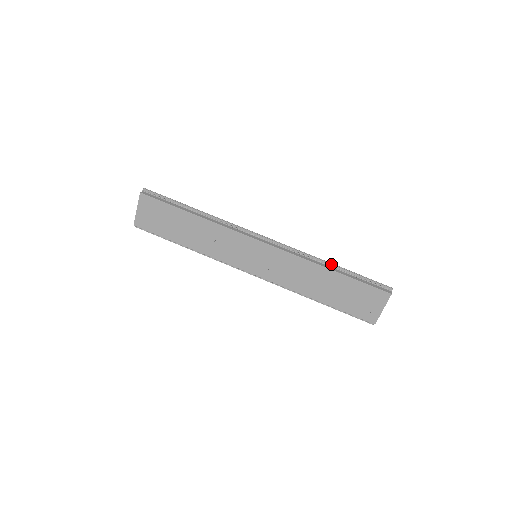
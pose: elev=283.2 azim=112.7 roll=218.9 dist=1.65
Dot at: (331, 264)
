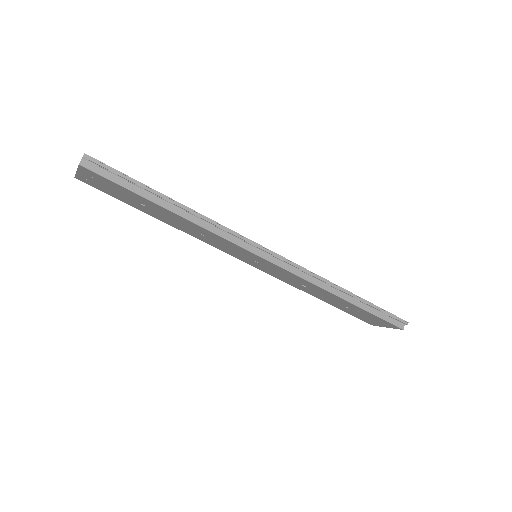
Dot at: (349, 294)
